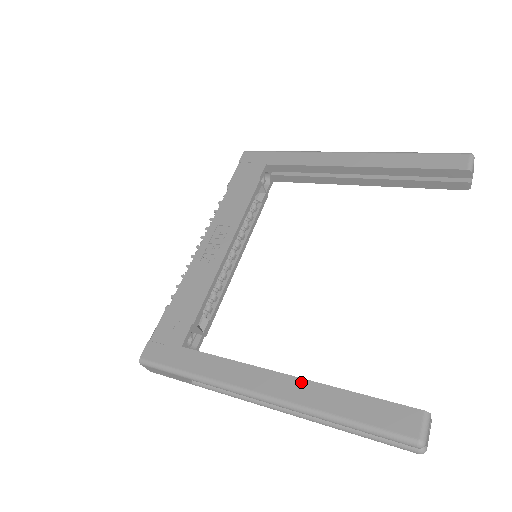
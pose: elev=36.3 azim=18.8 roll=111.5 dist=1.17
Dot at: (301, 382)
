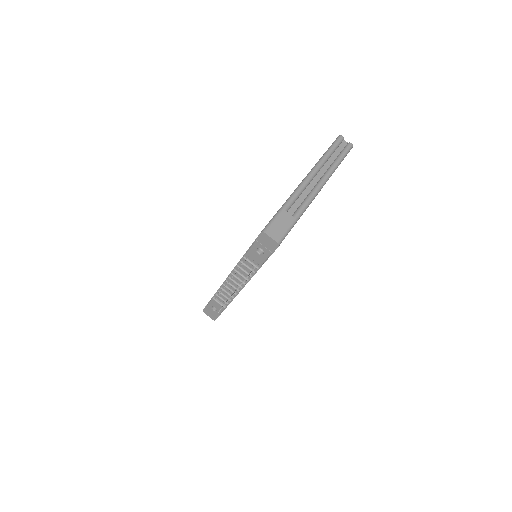
Dot at: occluded
